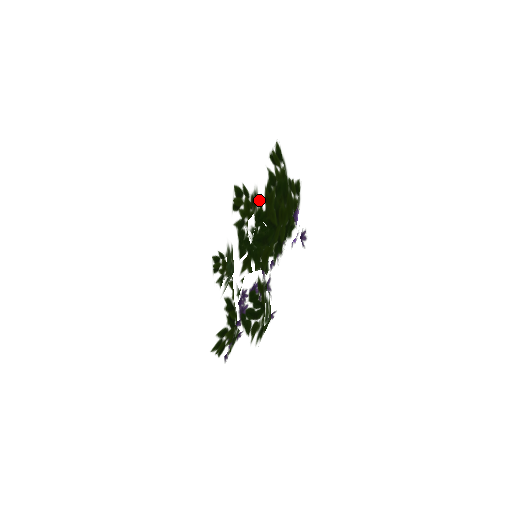
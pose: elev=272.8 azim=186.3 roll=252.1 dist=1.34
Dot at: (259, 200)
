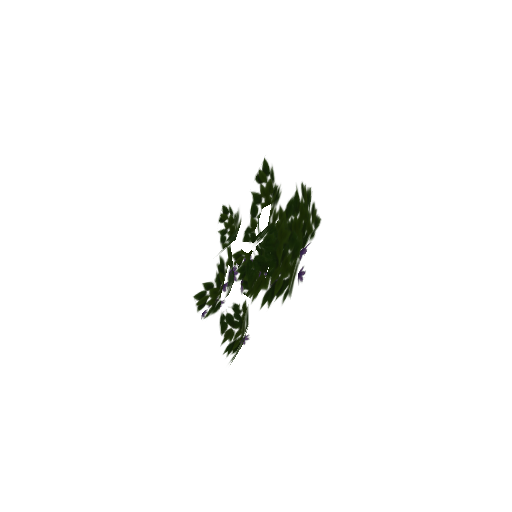
Dot at: (273, 227)
